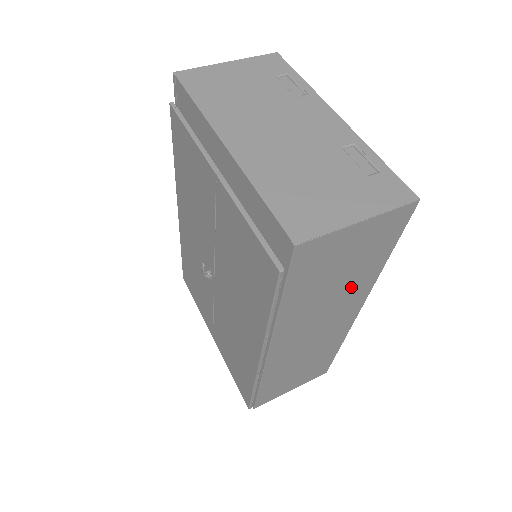
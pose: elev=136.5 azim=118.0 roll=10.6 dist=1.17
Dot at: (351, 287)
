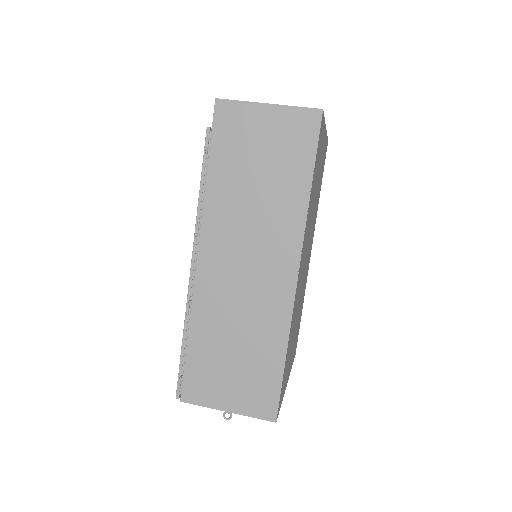
Dot at: (277, 206)
